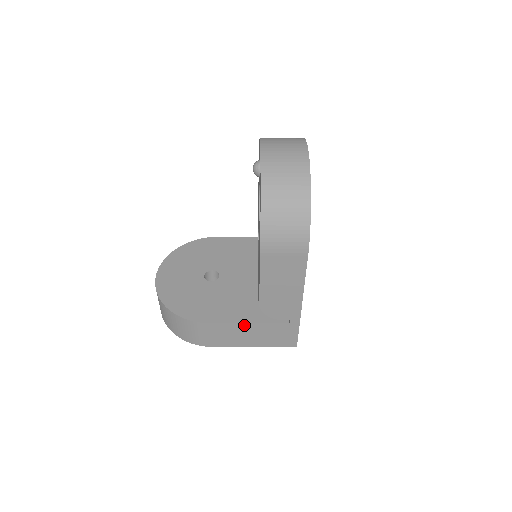
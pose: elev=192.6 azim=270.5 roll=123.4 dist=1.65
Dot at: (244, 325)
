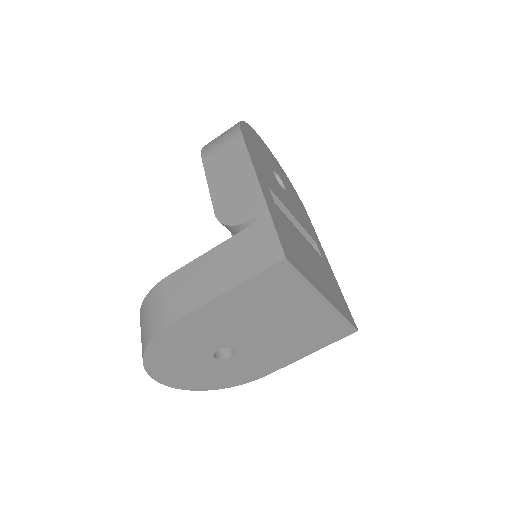
Dot at: (206, 257)
